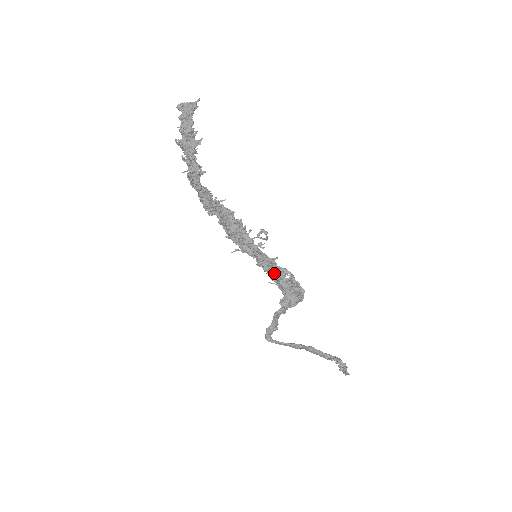
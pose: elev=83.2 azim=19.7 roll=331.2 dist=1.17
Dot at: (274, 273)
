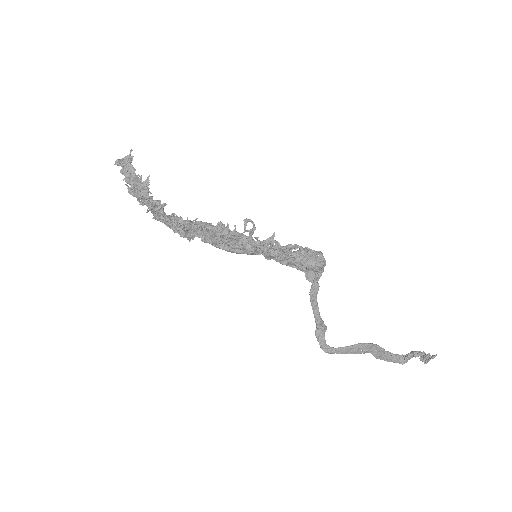
Dot at: (282, 253)
